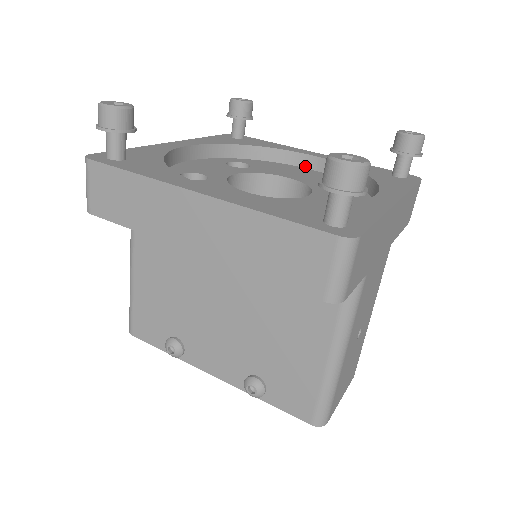
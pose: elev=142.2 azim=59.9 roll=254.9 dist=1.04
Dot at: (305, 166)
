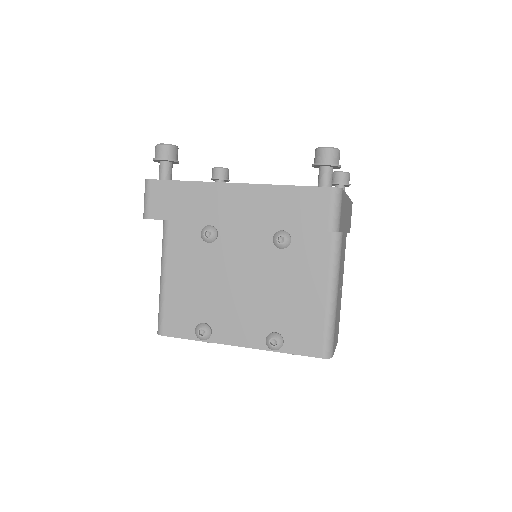
Dot at: occluded
